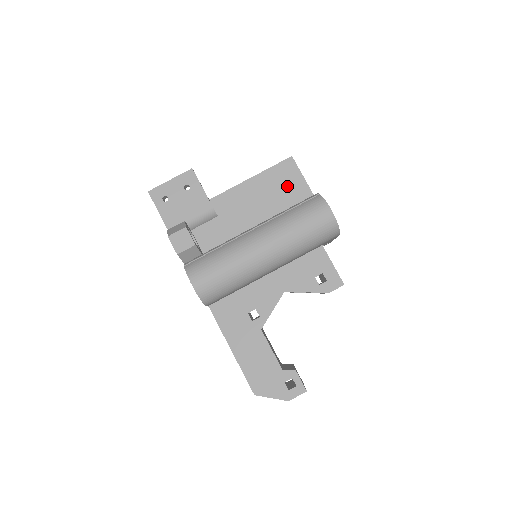
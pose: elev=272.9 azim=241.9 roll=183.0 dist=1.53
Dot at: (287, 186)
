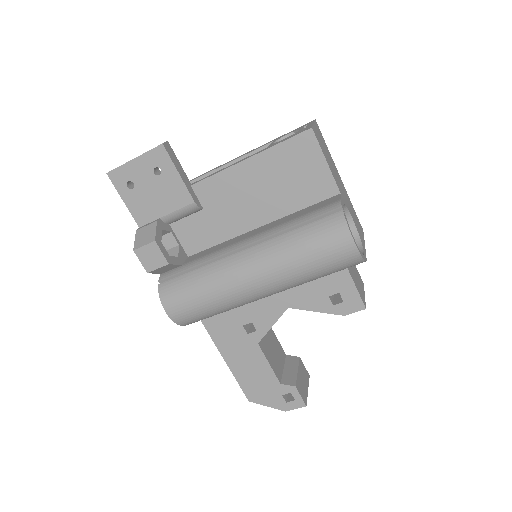
Dot at: (301, 174)
